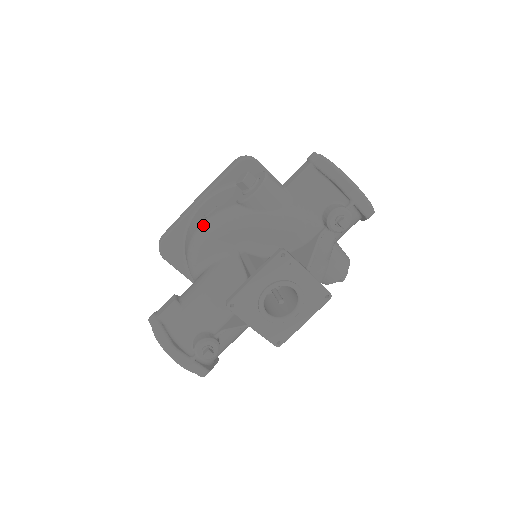
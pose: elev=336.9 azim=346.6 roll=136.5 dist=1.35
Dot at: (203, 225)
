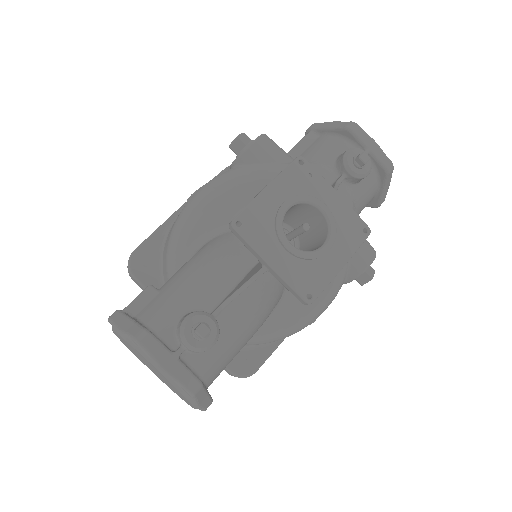
Dot at: (189, 200)
